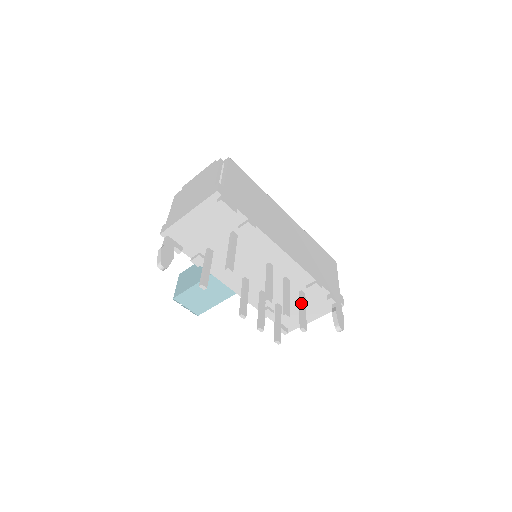
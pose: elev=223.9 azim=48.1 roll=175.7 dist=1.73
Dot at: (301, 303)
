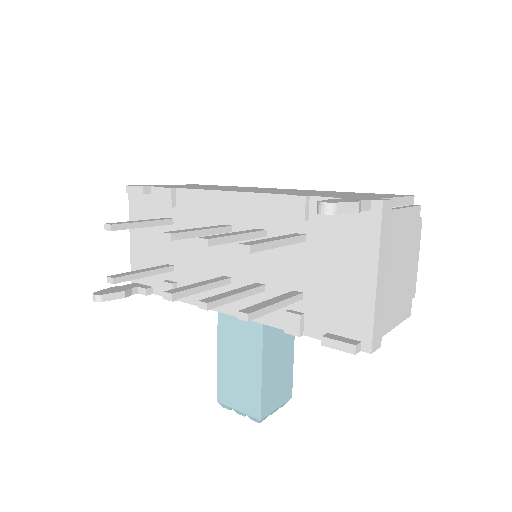
Dot at: occluded
